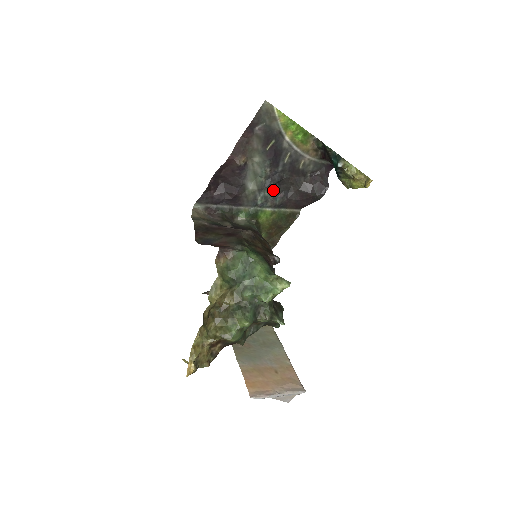
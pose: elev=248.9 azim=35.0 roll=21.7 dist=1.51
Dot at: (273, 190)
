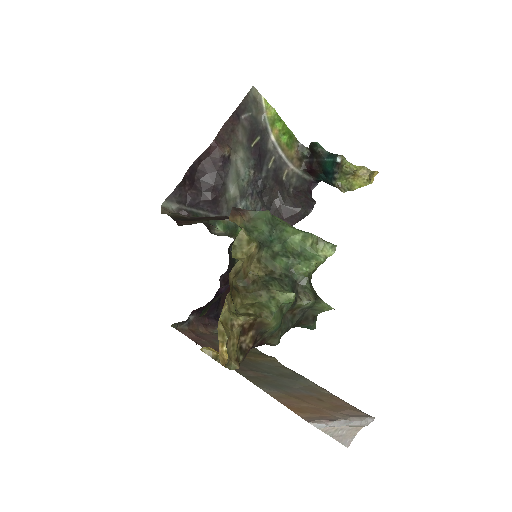
Dot at: (255, 201)
